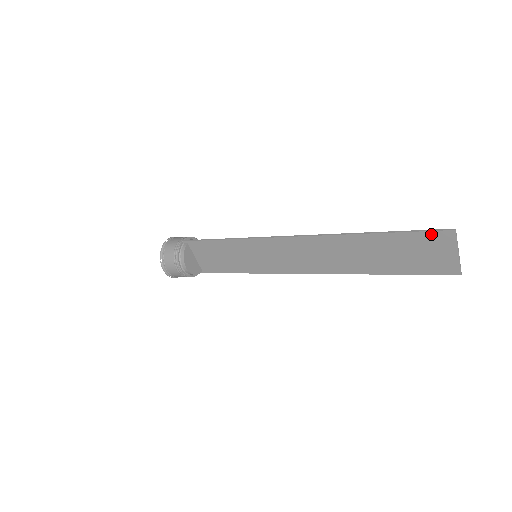
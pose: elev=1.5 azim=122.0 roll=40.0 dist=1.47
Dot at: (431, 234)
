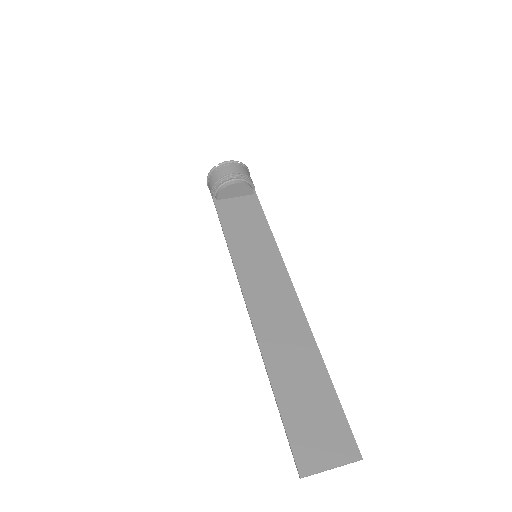
Dot at: (295, 450)
